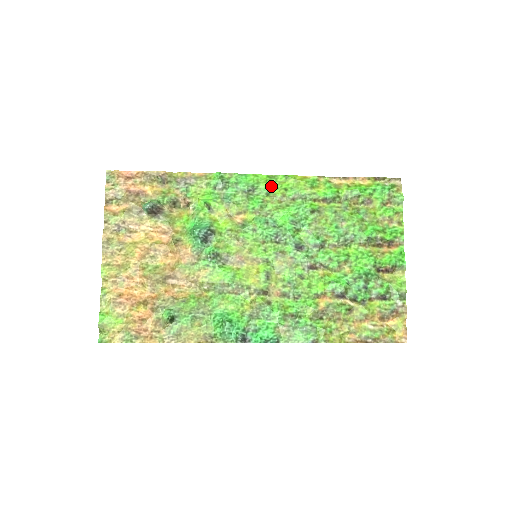
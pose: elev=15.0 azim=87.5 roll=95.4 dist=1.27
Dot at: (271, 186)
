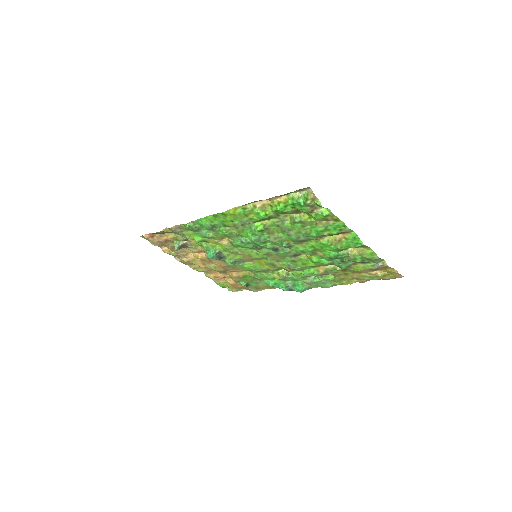
Dot at: (221, 221)
